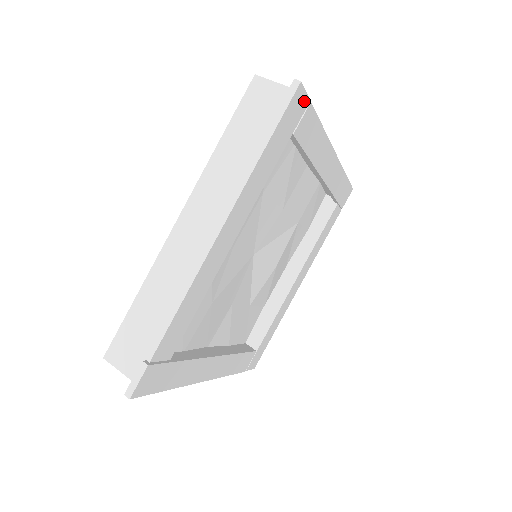
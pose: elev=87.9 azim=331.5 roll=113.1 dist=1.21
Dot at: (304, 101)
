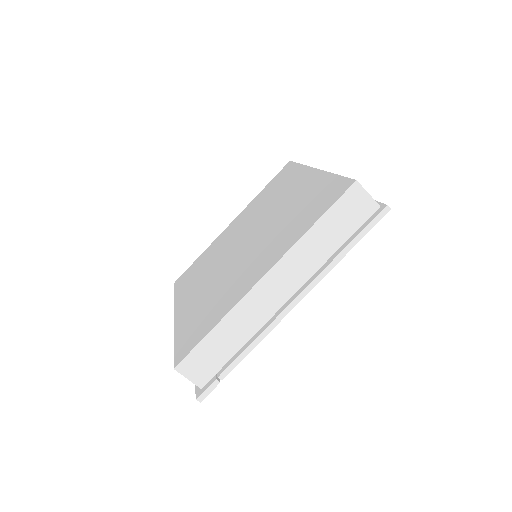
Dot at: occluded
